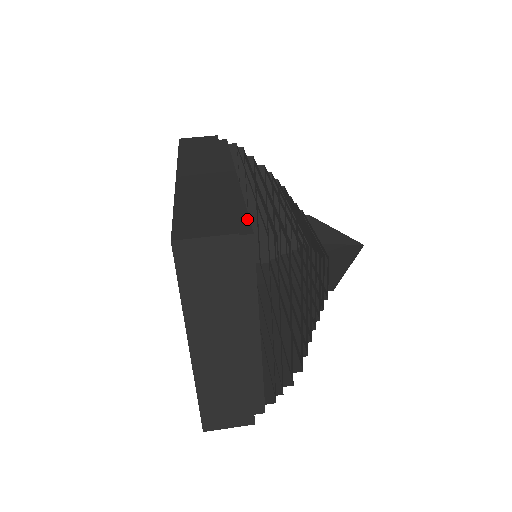
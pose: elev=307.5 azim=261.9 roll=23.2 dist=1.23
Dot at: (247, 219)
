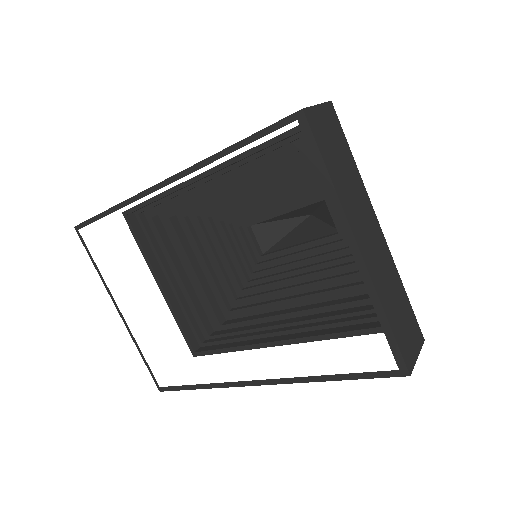
Dot at: occluded
